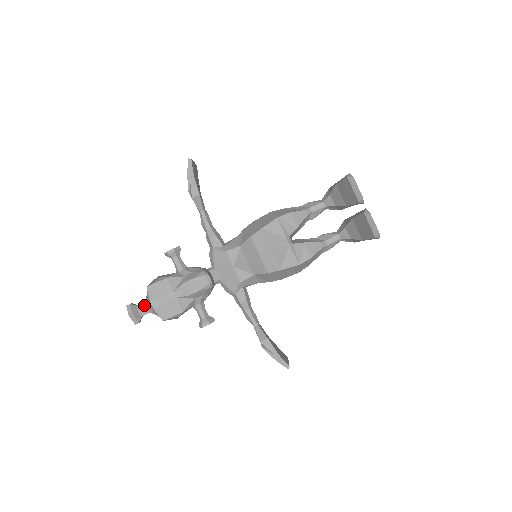
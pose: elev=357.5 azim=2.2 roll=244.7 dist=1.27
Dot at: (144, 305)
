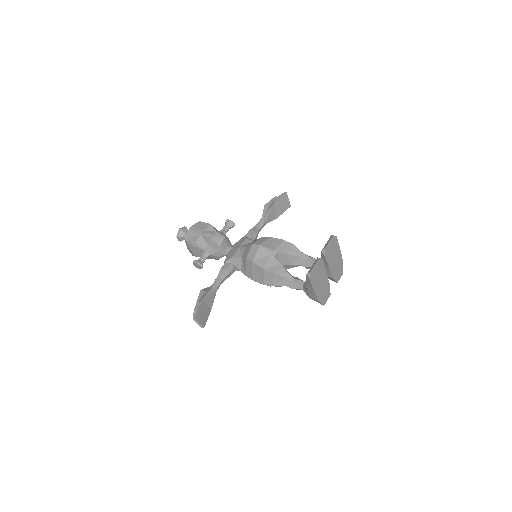
Dot at: occluded
